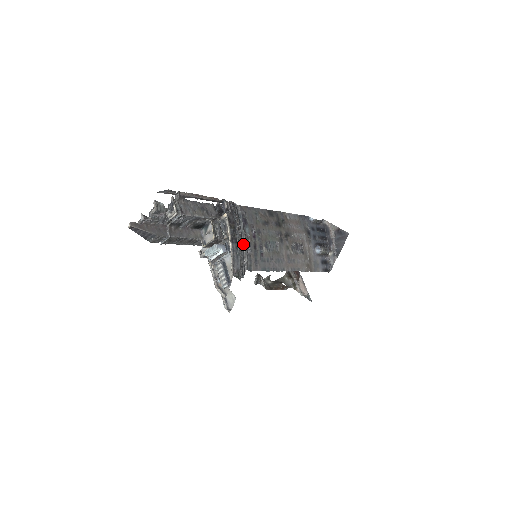
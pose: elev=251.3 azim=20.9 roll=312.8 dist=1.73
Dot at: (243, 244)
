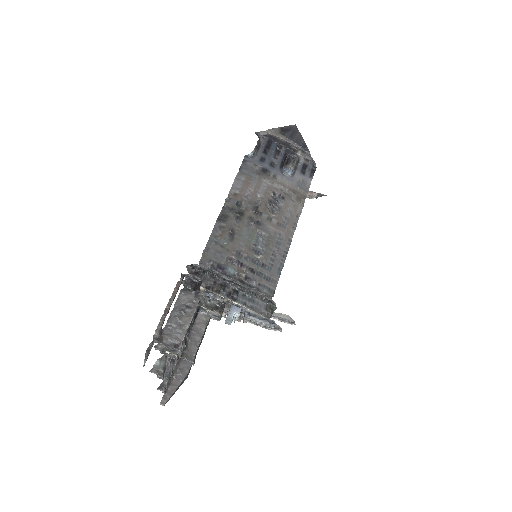
Dot at: (243, 287)
